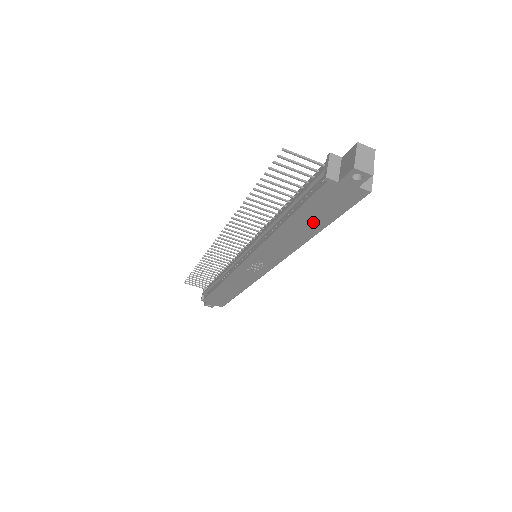
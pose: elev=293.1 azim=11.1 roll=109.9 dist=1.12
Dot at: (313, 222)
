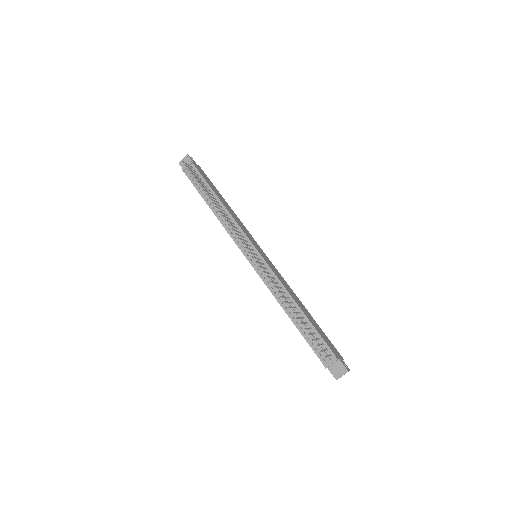
Dot at: occluded
